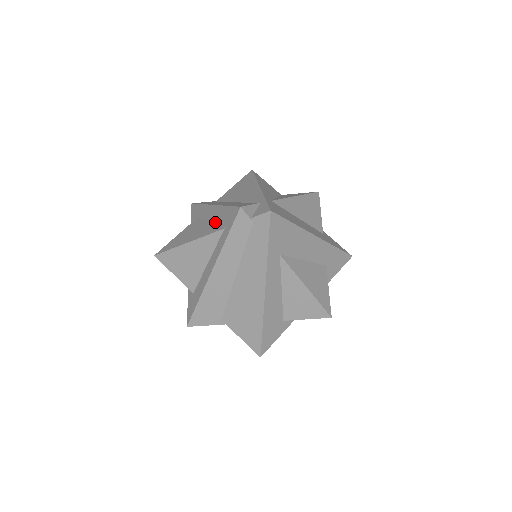
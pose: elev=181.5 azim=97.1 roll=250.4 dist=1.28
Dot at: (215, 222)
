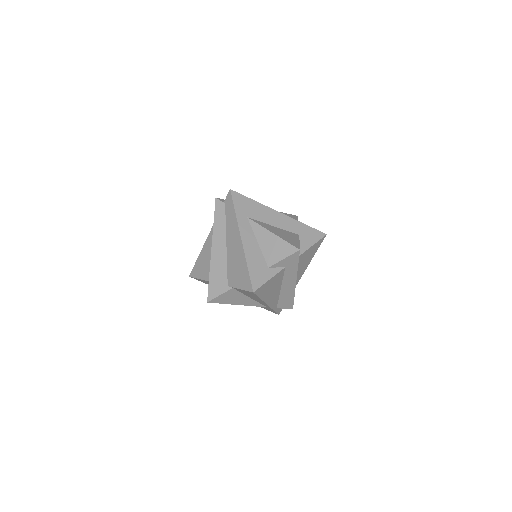
Dot at: occluded
